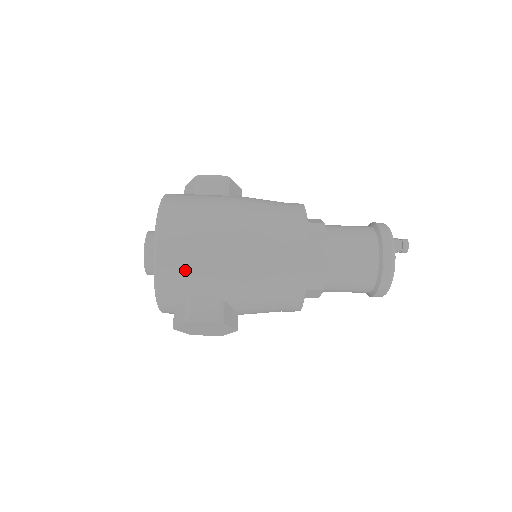
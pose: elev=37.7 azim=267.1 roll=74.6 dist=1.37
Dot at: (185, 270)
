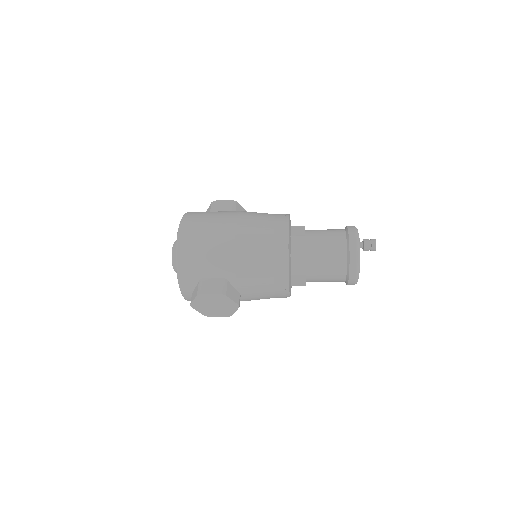
Dot at: (198, 256)
